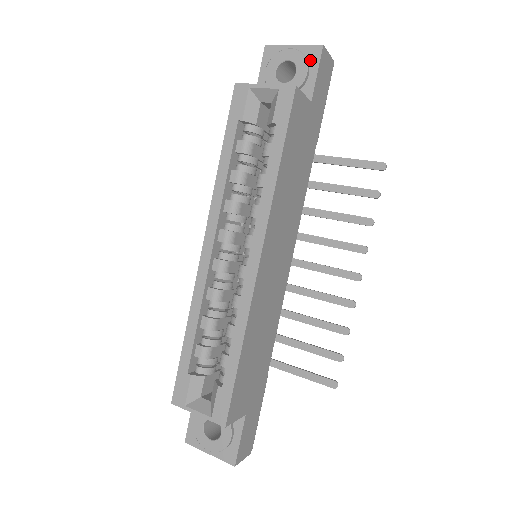
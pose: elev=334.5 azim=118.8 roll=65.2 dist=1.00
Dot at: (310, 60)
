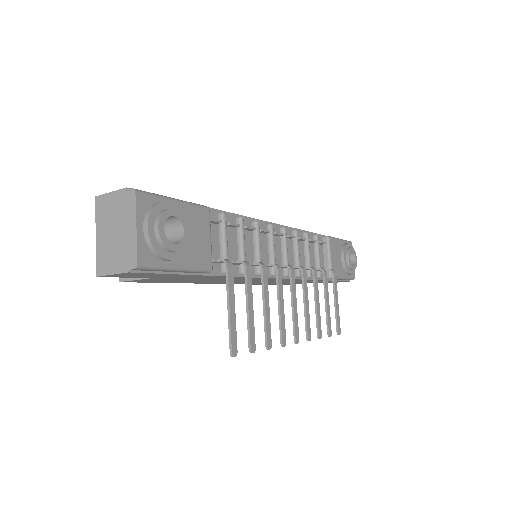
Dot at: occluded
